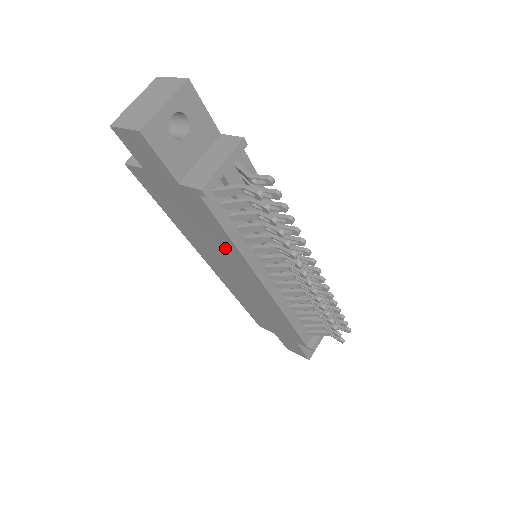
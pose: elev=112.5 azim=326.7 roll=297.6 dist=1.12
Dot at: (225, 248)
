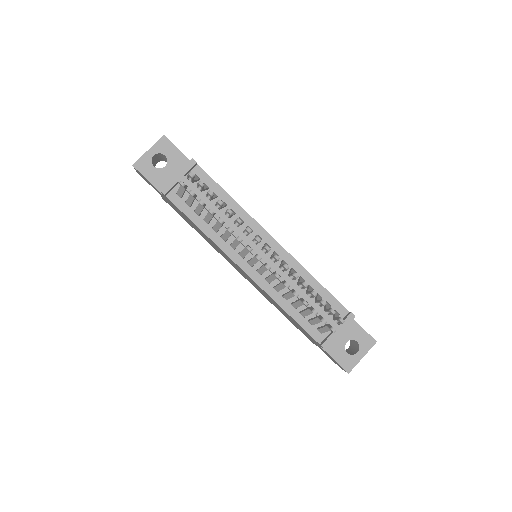
Dot at: (211, 241)
